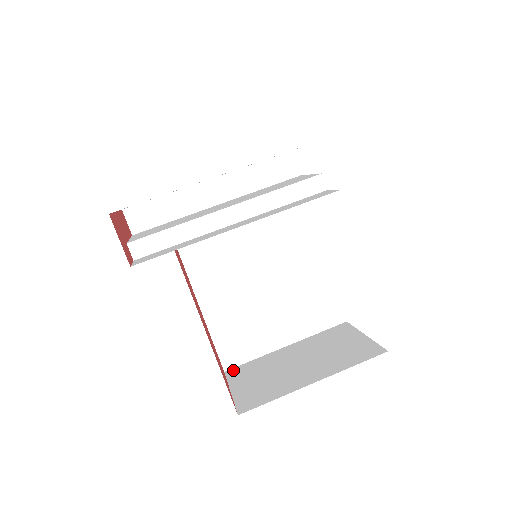
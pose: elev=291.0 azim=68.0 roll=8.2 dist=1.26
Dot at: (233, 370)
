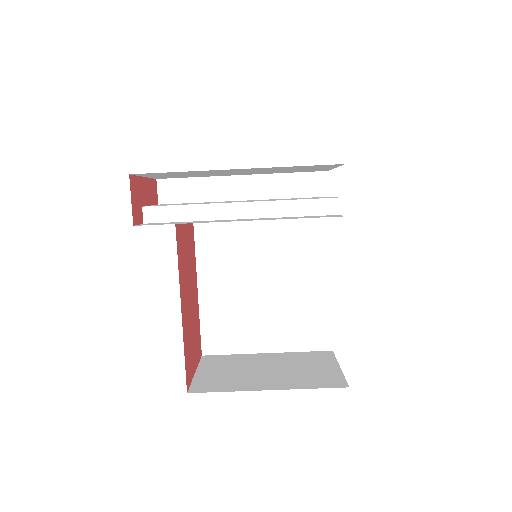
Dot at: (210, 357)
